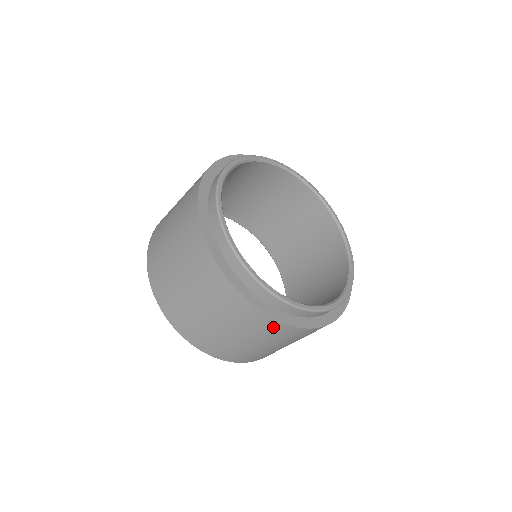
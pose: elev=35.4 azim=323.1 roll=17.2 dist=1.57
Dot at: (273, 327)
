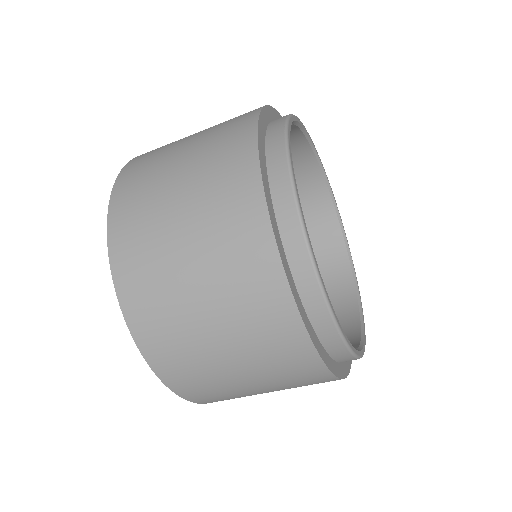
Dot at: (316, 379)
